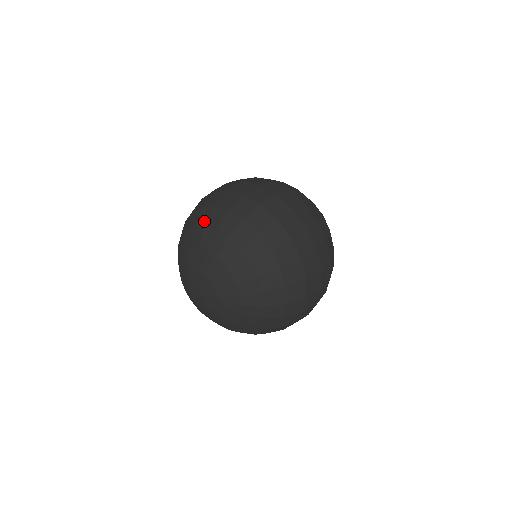
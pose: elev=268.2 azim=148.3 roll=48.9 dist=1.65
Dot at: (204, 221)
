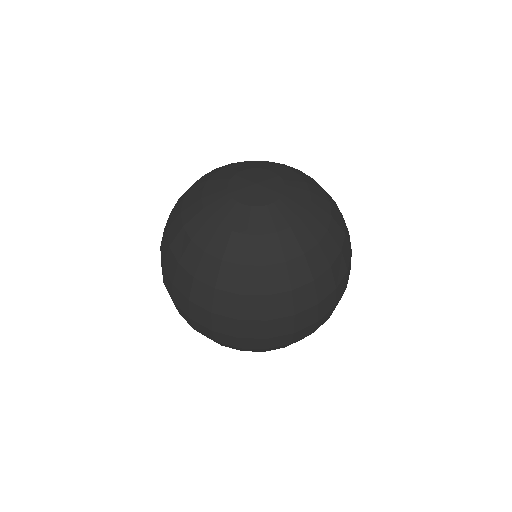
Dot at: occluded
